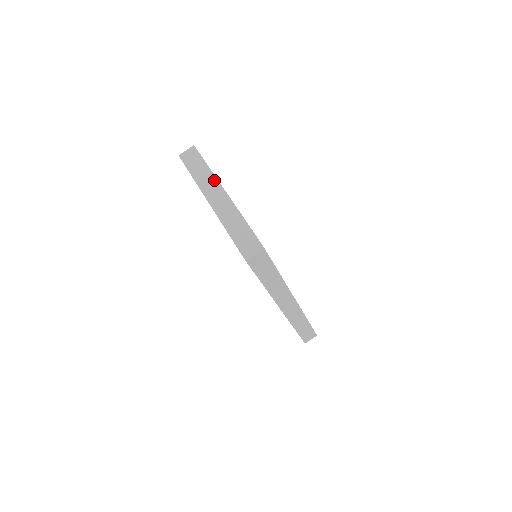
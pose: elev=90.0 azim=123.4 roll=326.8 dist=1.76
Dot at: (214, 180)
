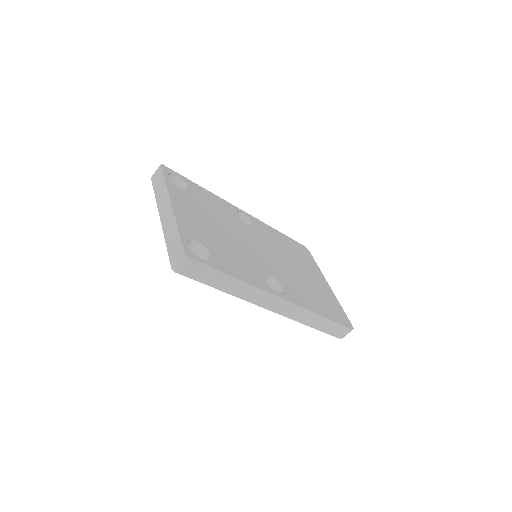
Dot at: (166, 195)
